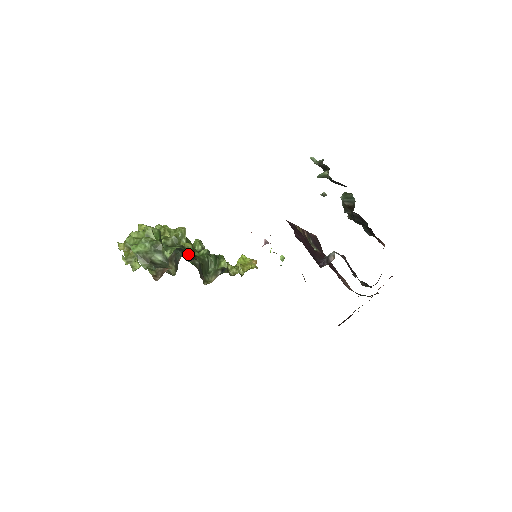
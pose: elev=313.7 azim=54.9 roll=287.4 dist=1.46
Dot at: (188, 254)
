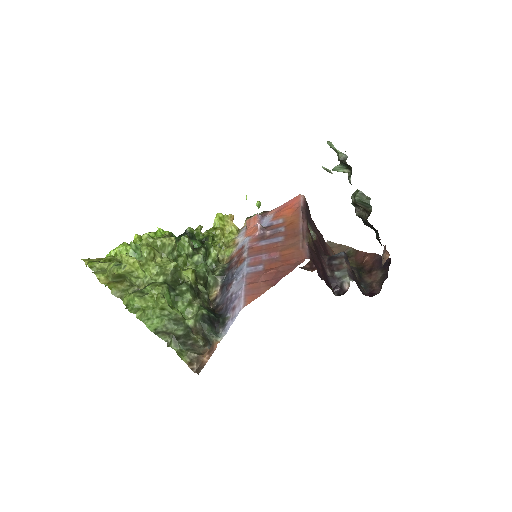
Dot at: (212, 319)
